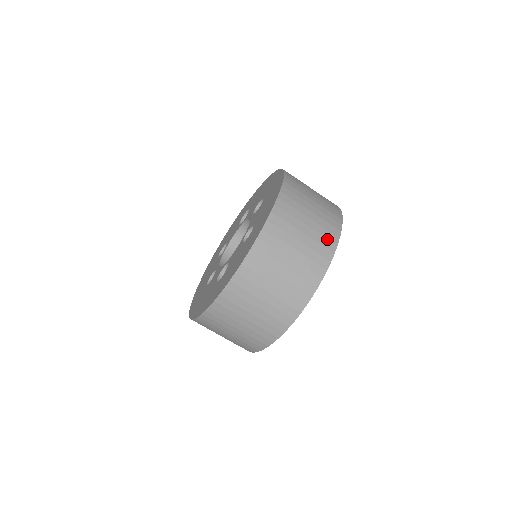
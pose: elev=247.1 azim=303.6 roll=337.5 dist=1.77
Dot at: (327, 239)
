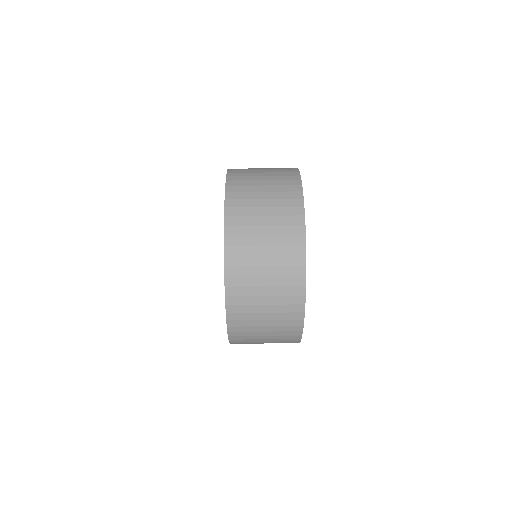
Dot at: (287, 170)
